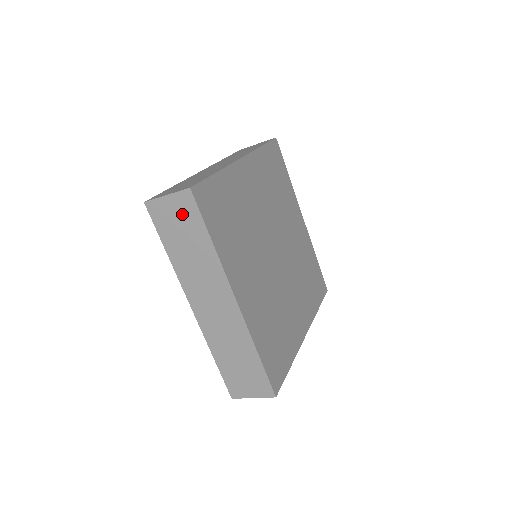
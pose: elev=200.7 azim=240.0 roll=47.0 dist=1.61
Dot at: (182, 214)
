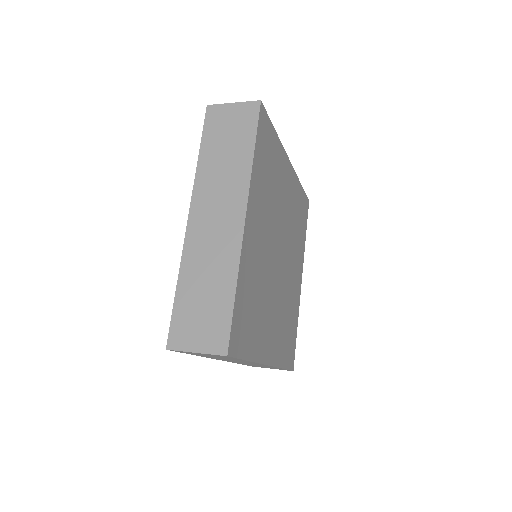
Dot at: occluded
